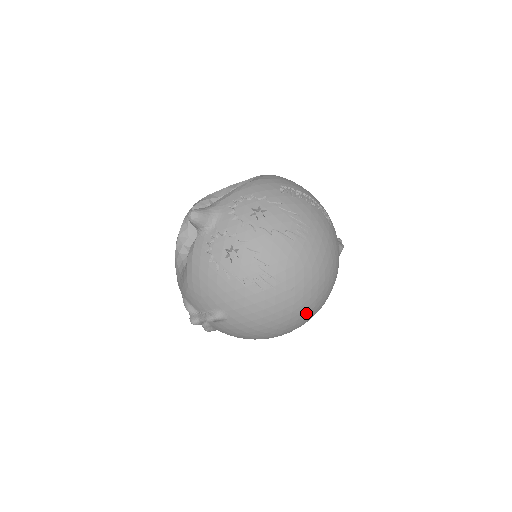
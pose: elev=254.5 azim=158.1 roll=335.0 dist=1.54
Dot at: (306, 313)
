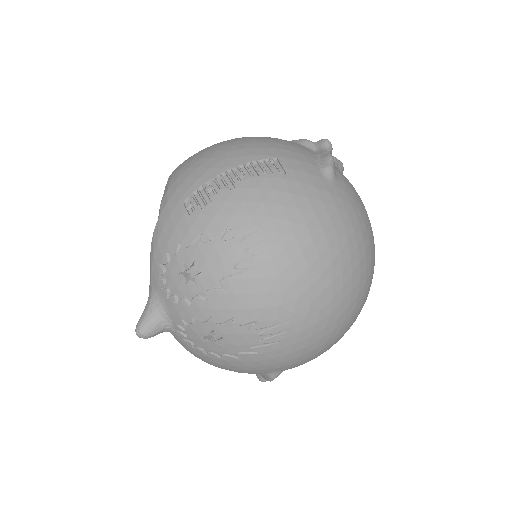
Dot at: (357, 294)
